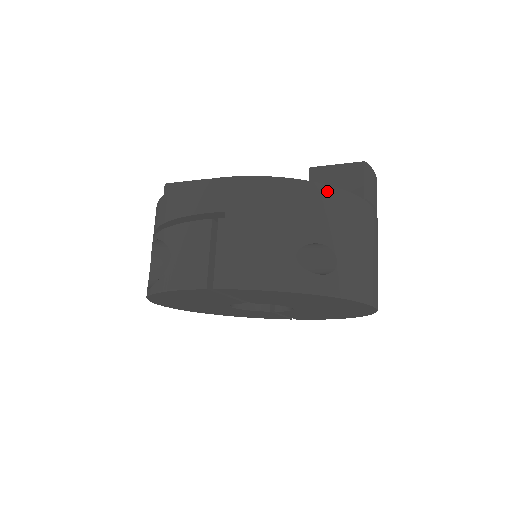
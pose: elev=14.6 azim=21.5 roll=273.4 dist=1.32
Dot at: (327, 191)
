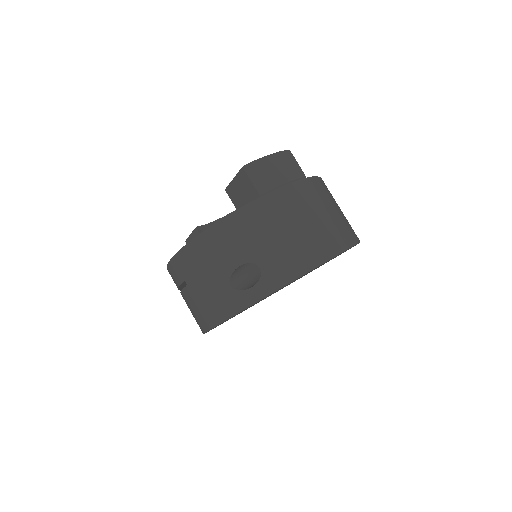
Dot at: (222, 225)
